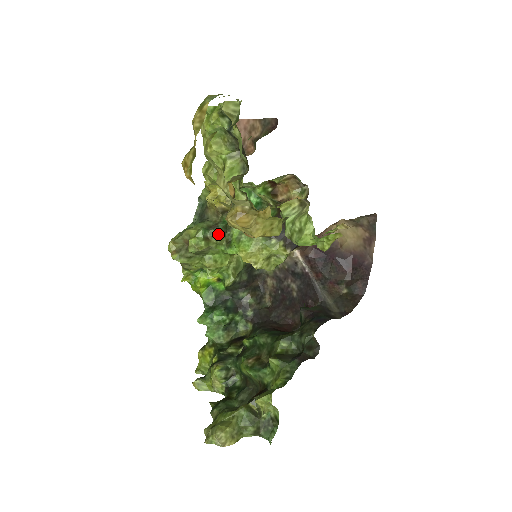
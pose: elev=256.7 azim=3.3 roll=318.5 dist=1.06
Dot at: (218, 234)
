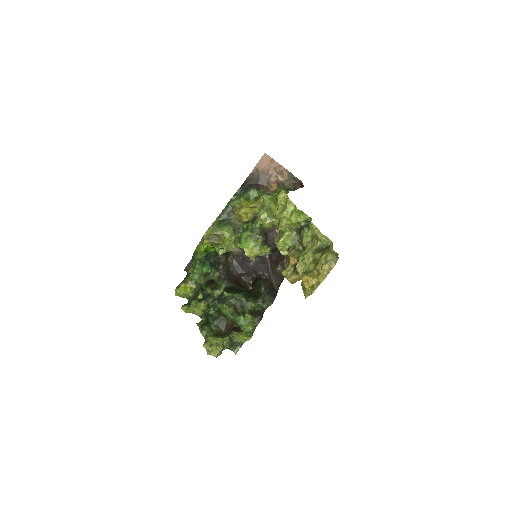
Dot at: (239, 236)
